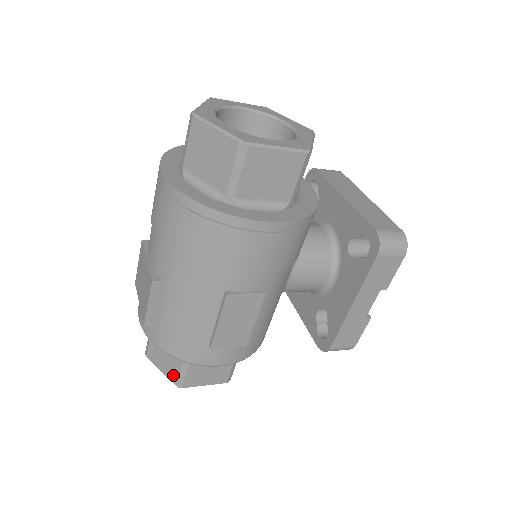
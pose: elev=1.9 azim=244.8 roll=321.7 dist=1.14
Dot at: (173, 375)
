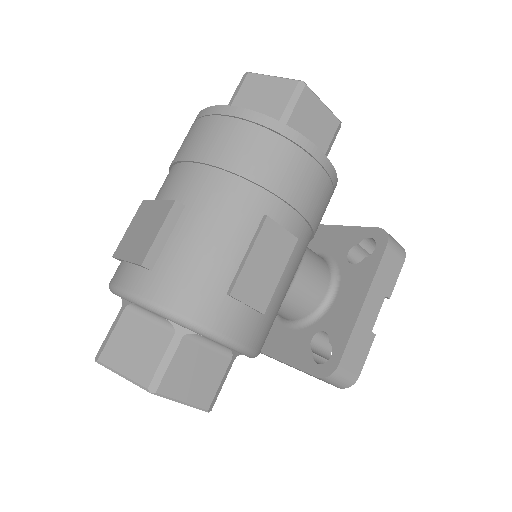
Dot at: (146, 370)
